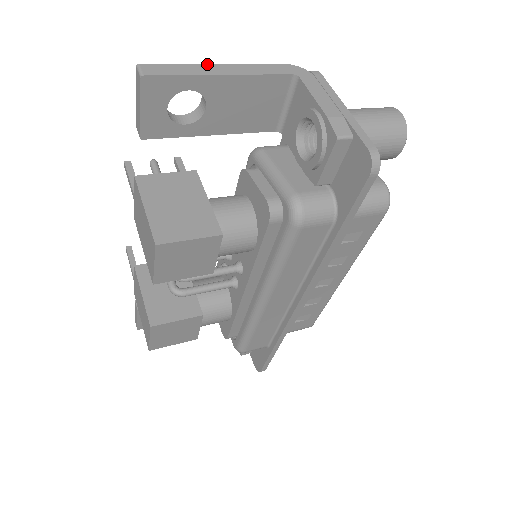
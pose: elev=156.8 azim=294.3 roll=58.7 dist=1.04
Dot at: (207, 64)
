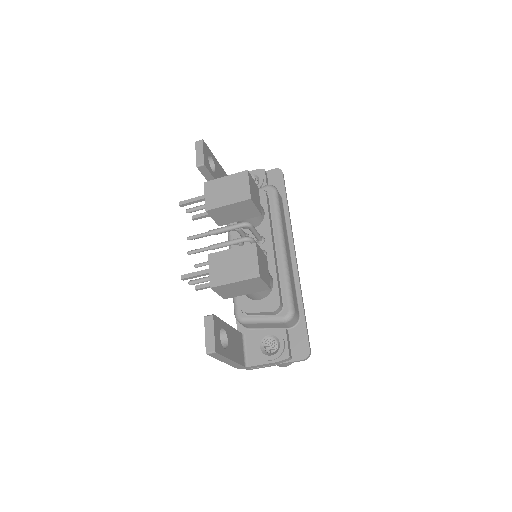
Dot at: occluded
